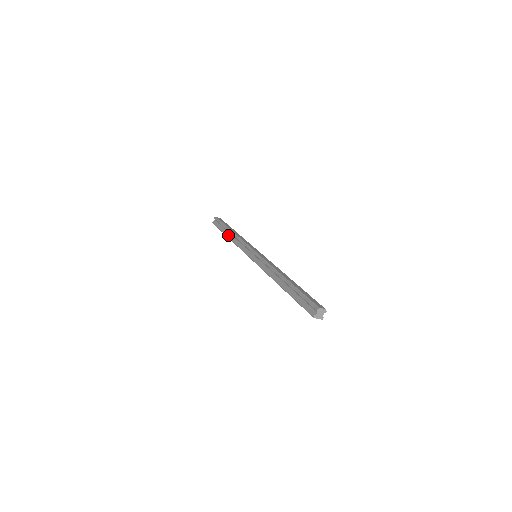
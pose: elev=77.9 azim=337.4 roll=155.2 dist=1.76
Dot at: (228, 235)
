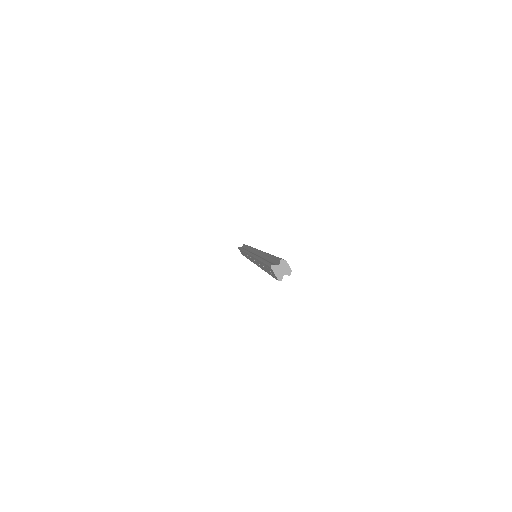
Dot at: occluded
